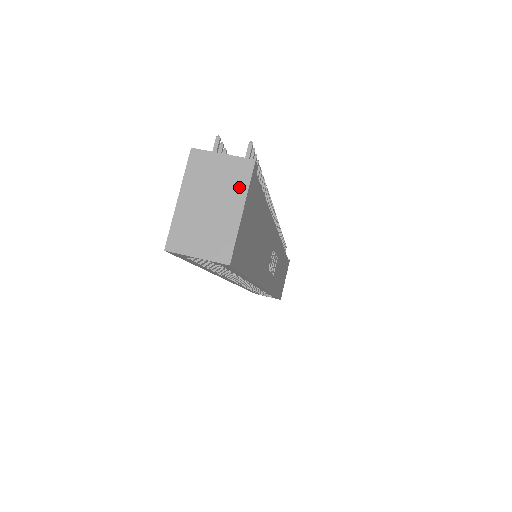
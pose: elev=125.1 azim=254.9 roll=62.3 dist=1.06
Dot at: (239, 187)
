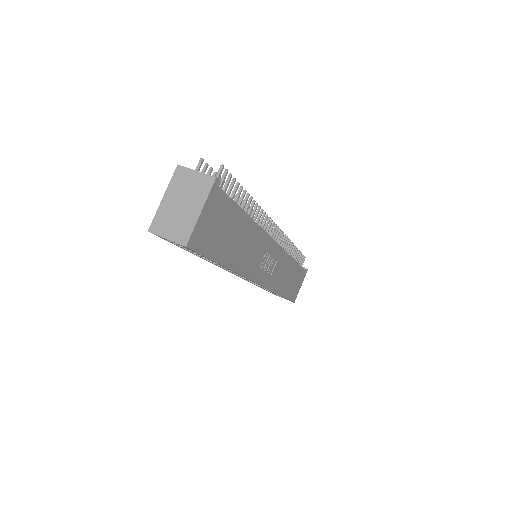
Dot at: (202, 195)
